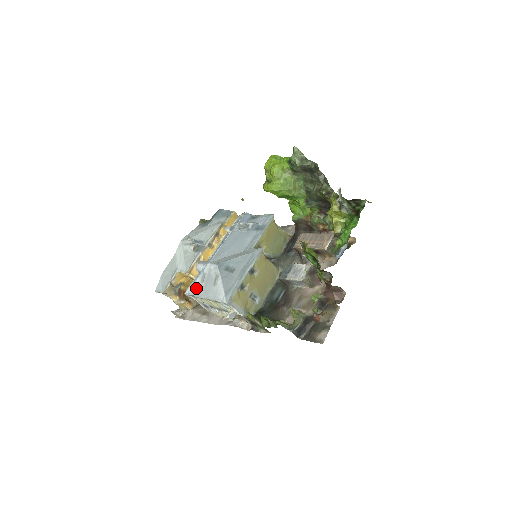
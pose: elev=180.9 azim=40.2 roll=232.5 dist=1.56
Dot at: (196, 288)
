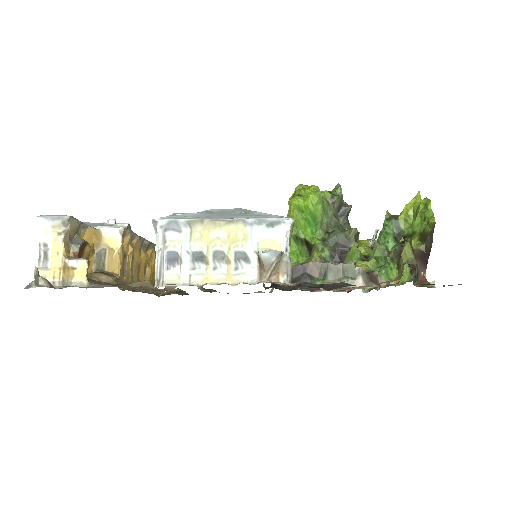
Dot at: (191, 215)
